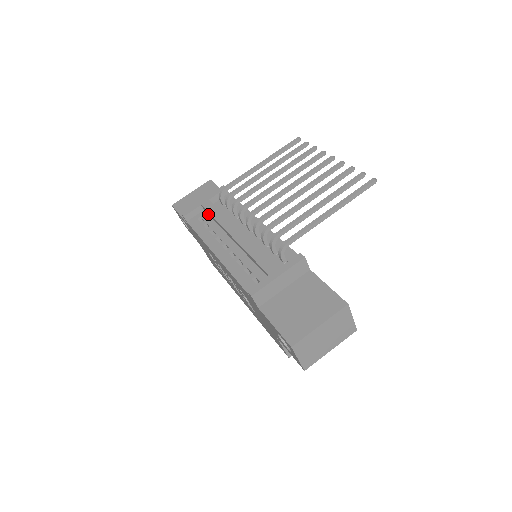
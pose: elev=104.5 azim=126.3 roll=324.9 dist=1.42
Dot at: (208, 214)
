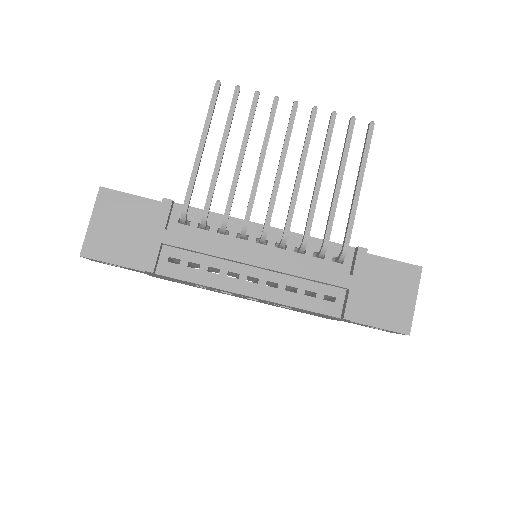
Dot at: (178, 248)
